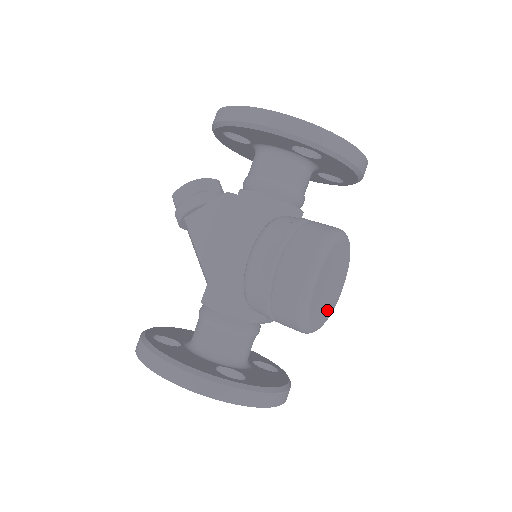
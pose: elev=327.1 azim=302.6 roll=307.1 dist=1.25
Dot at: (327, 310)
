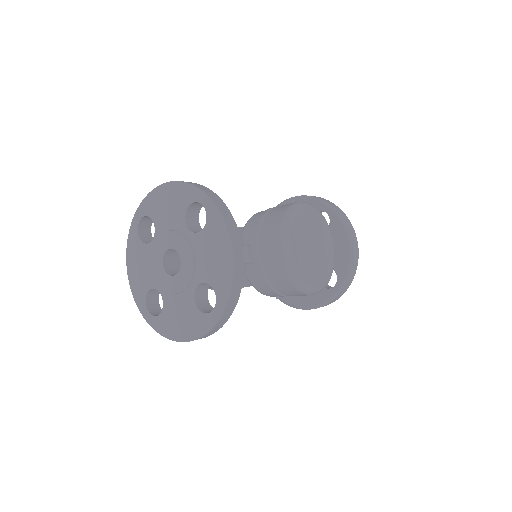
Dot at: (303, 263)
